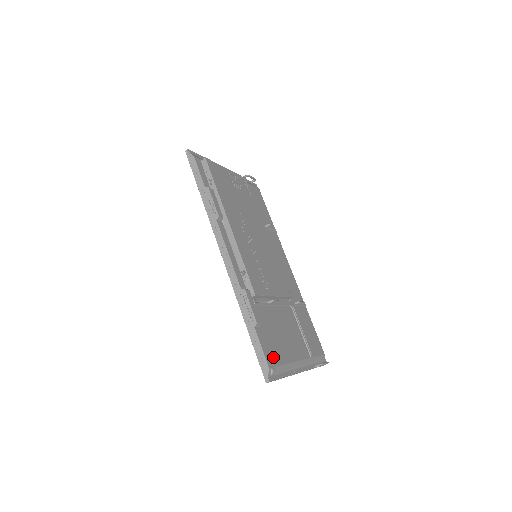
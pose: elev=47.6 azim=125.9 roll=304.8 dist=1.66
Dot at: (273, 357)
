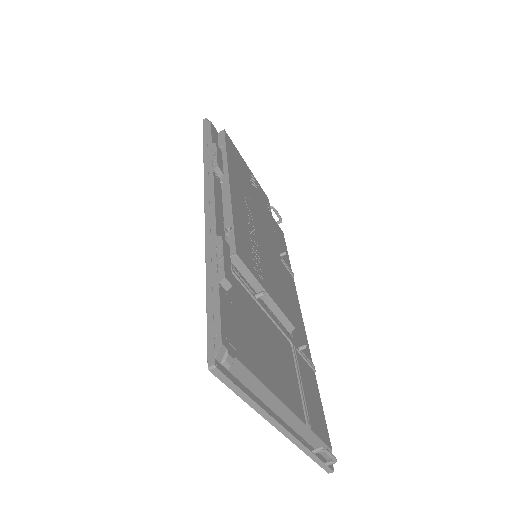
Dot at: (236, 344)
